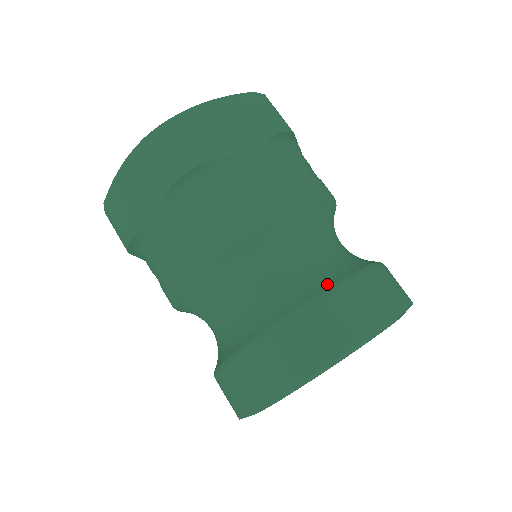
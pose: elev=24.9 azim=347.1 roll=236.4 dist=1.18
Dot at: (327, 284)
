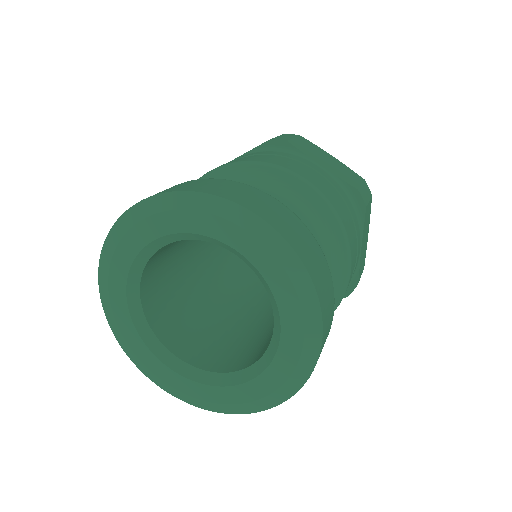
Dot at: occluded
